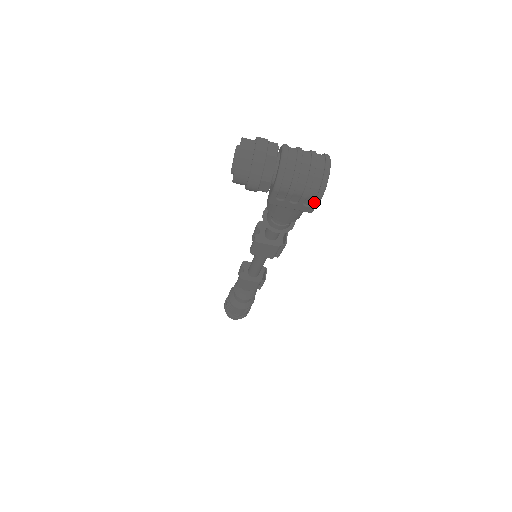
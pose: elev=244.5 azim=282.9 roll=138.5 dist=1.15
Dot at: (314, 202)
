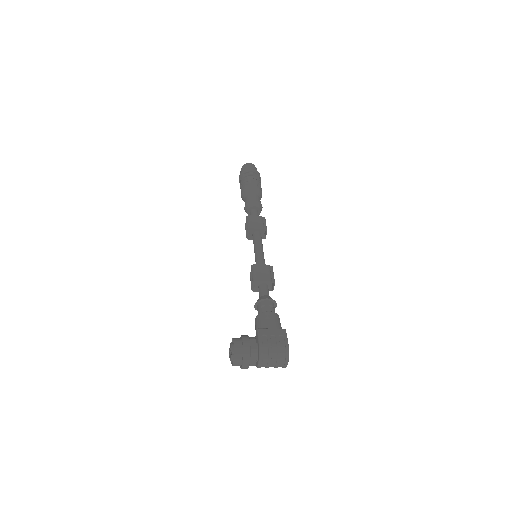
Dot at: occluded
